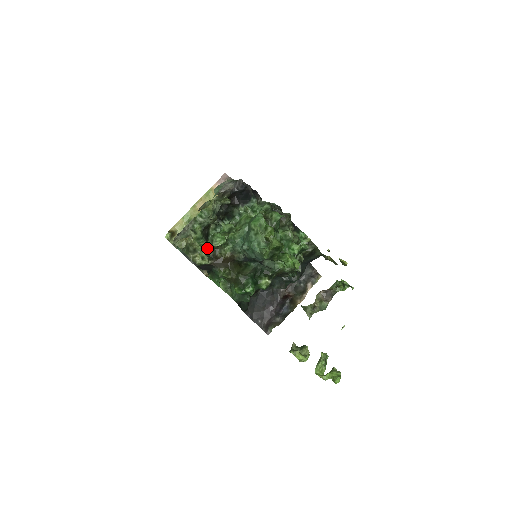
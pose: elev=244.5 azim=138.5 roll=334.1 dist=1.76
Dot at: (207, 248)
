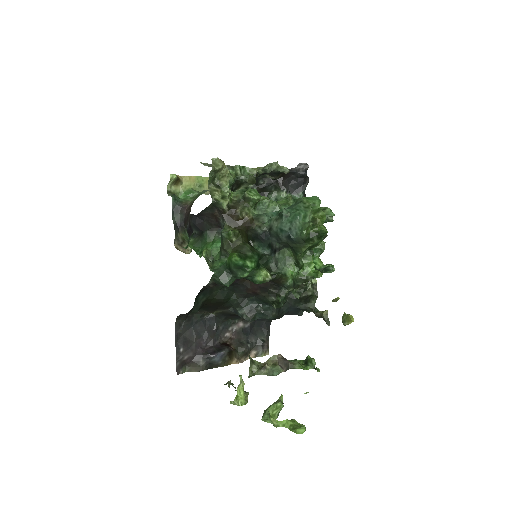
Dot at: (231, 196)
